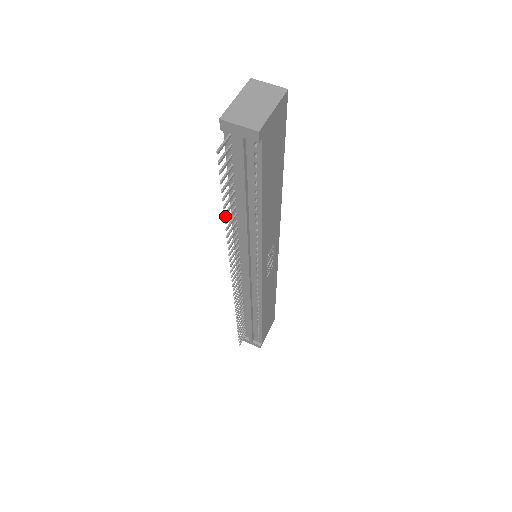
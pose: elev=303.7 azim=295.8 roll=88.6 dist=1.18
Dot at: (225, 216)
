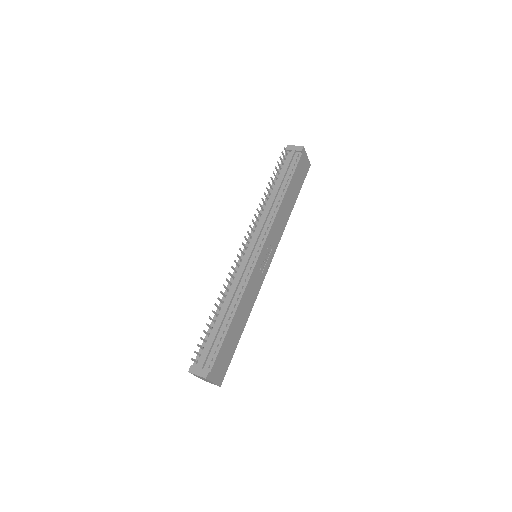
Dot at: (269, 183)
